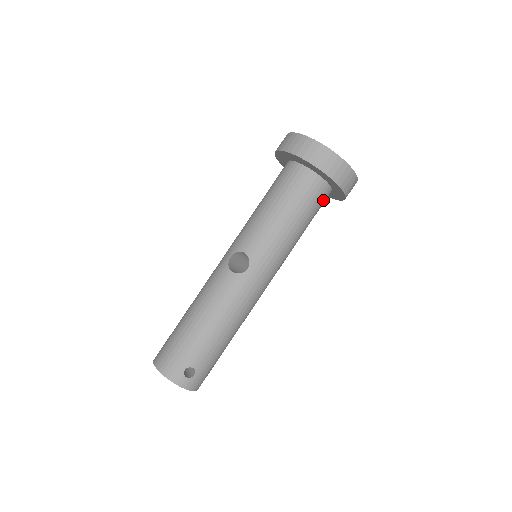
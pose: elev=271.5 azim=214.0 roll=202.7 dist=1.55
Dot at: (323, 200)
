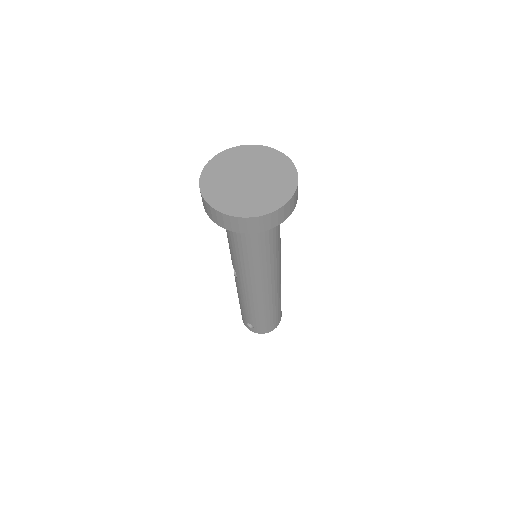
Dot at: occluded
